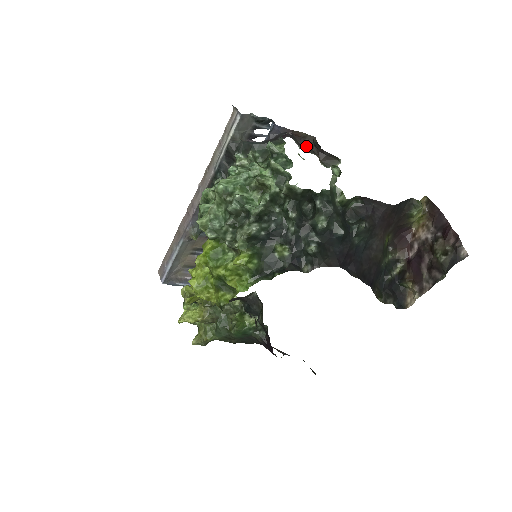
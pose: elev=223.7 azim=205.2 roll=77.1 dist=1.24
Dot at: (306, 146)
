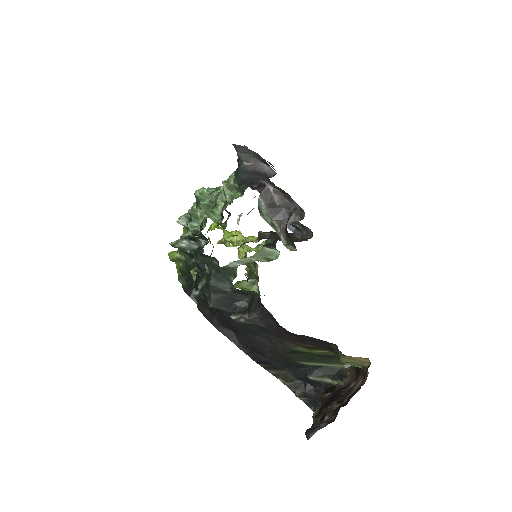
Dot at: (279, 209)
